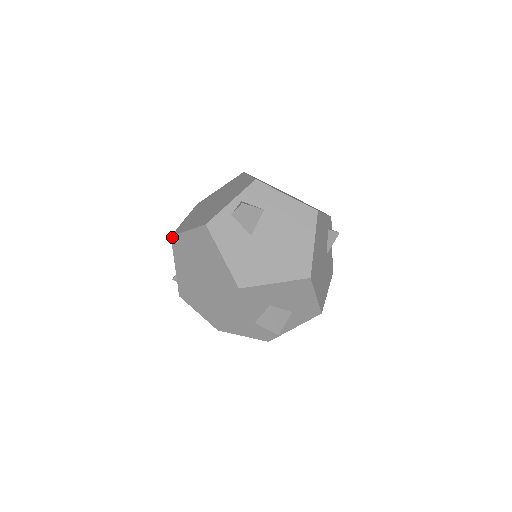
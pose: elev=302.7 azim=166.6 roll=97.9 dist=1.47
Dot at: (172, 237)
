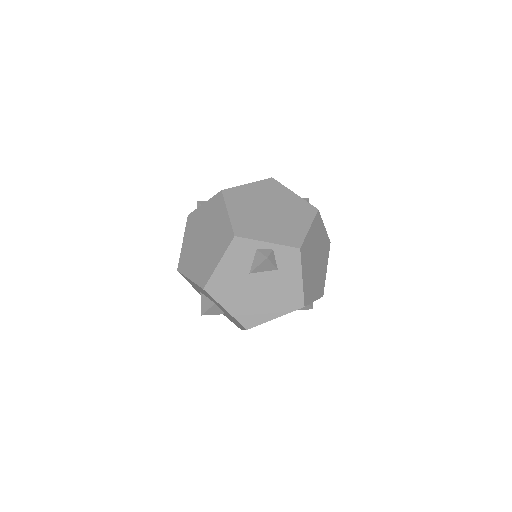
Dot at: (221, 192)
